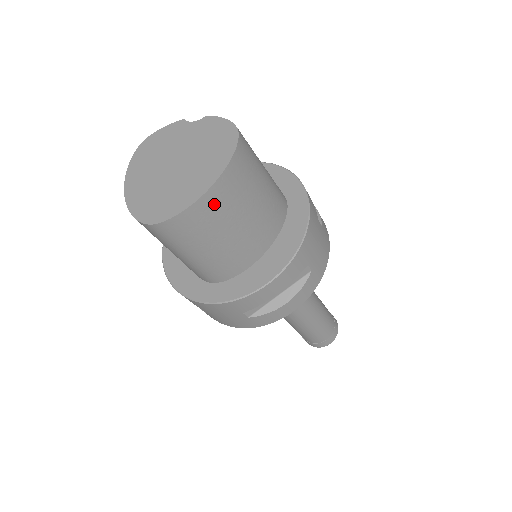
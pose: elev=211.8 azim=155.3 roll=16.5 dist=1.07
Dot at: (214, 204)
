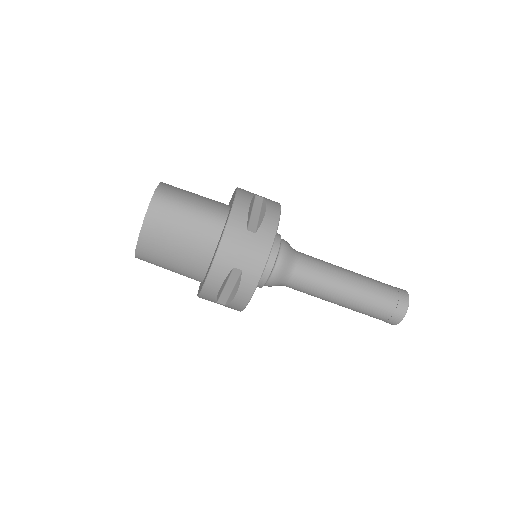
Dot at: (149, 242)
